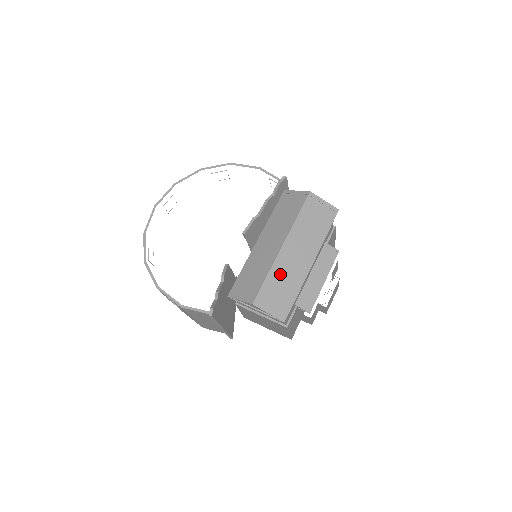
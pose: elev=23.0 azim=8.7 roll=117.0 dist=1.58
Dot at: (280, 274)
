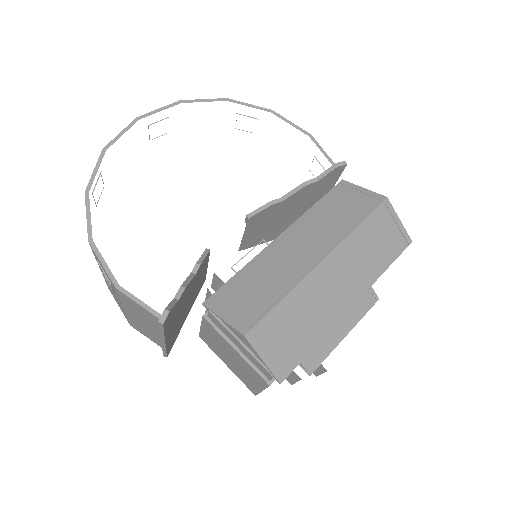
Dot at: (303, 303)
